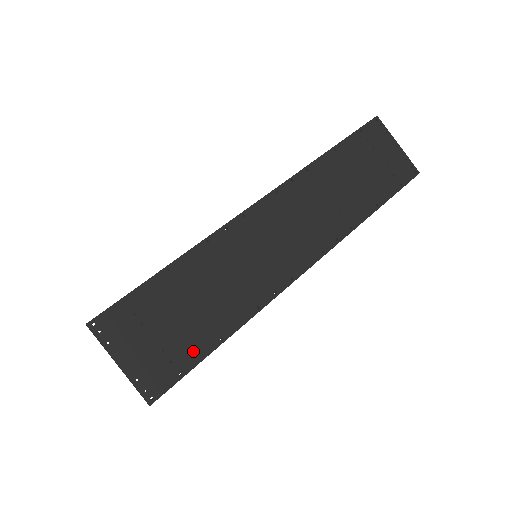
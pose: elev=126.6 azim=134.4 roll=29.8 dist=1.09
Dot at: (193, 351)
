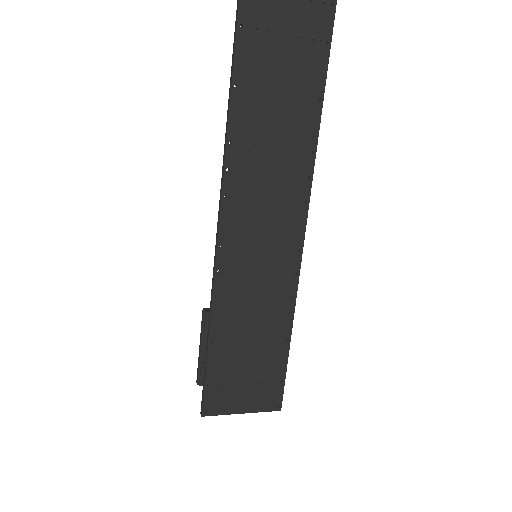
Dot at: (277, 364)
